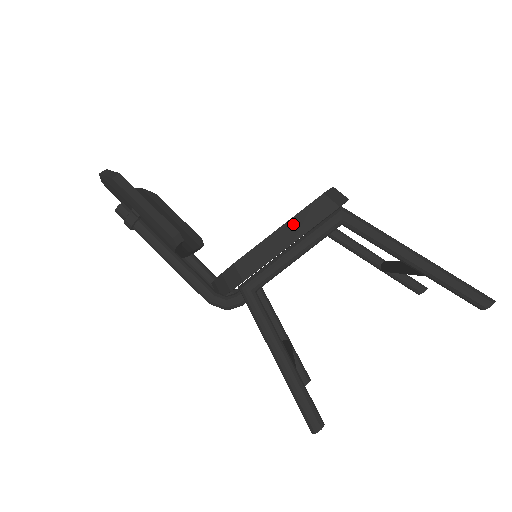
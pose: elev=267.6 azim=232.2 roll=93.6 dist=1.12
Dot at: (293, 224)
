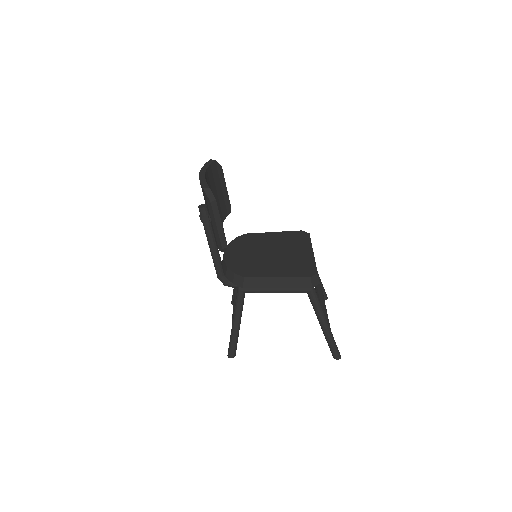
Dot at: (286, 280)
